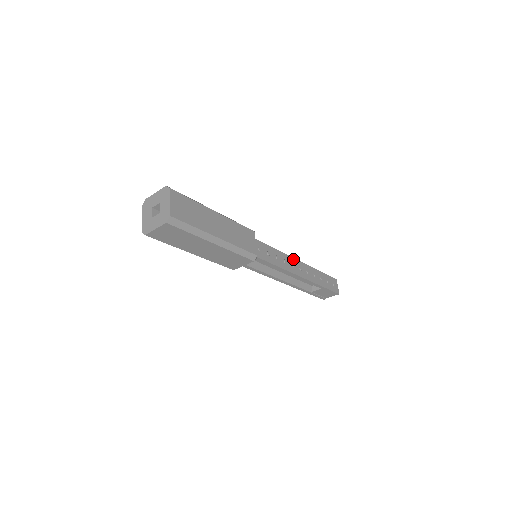
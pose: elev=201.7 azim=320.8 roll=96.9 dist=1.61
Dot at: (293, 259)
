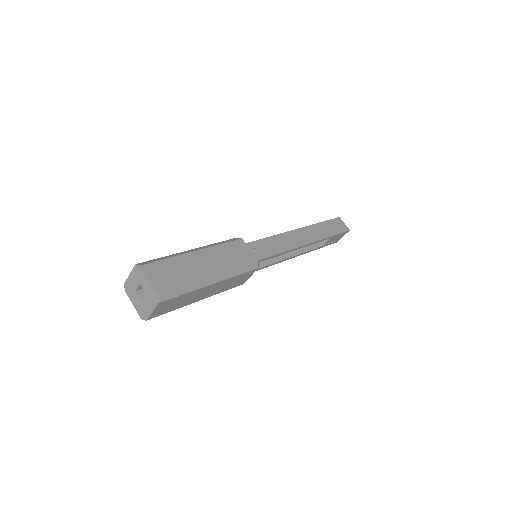
Dot at: (291, 232)
